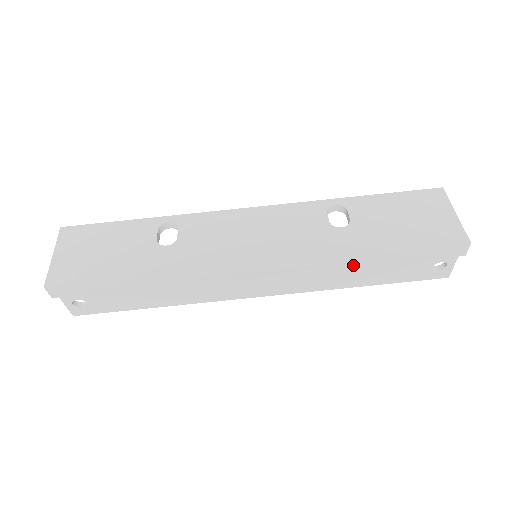
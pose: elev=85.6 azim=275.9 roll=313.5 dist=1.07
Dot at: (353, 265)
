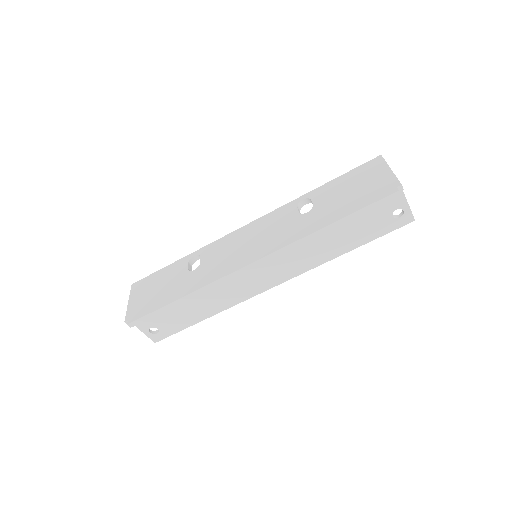
Dot at: (317, 234)
